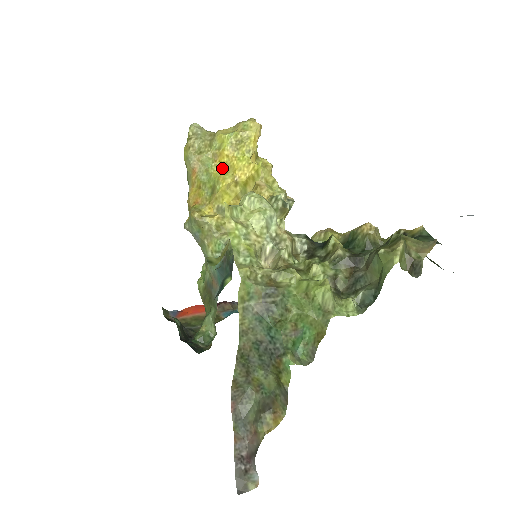
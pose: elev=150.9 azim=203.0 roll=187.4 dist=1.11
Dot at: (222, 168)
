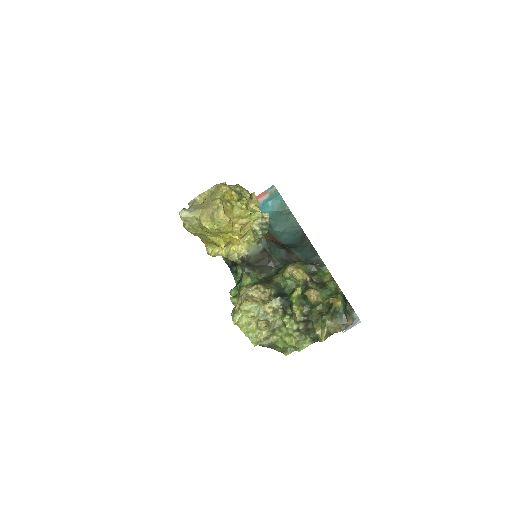
Dot at: (215, 236)
